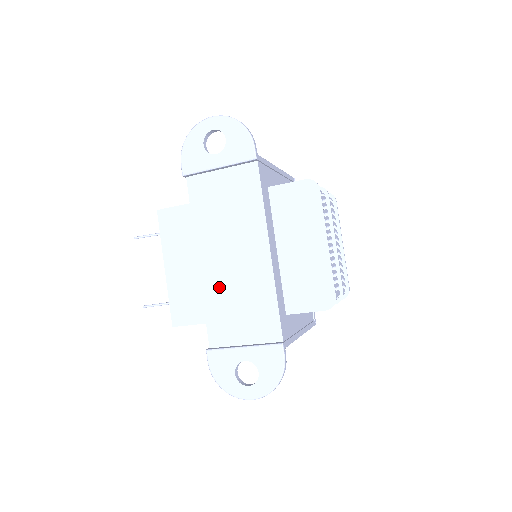
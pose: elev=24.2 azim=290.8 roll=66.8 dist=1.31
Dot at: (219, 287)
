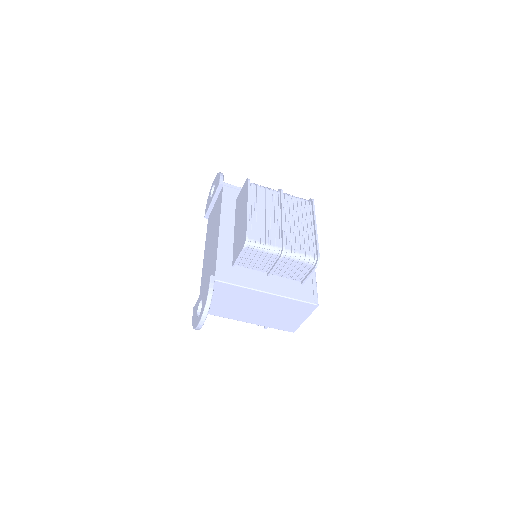
Dot at: (206, 266)
